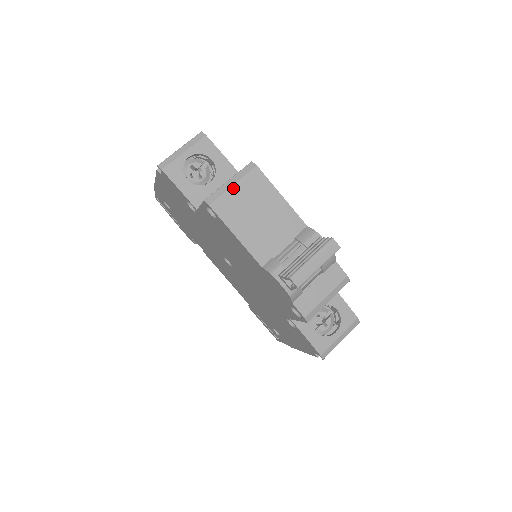
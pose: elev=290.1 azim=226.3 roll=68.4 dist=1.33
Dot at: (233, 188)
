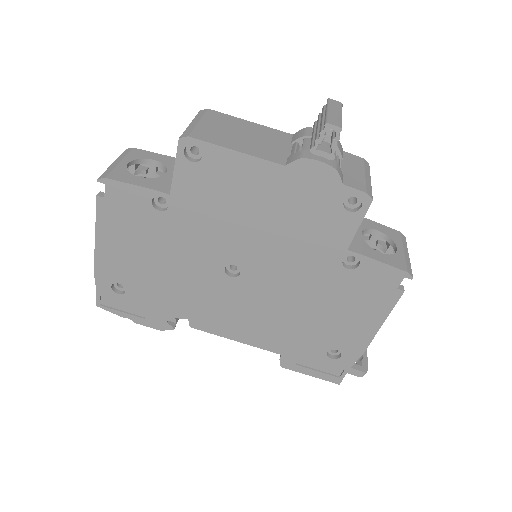
Dot at: (200, 123)
